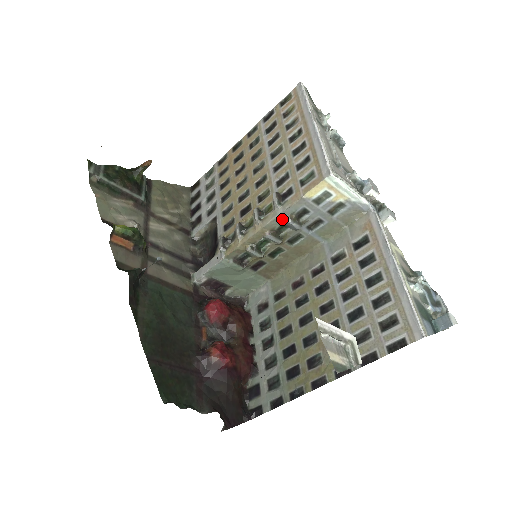
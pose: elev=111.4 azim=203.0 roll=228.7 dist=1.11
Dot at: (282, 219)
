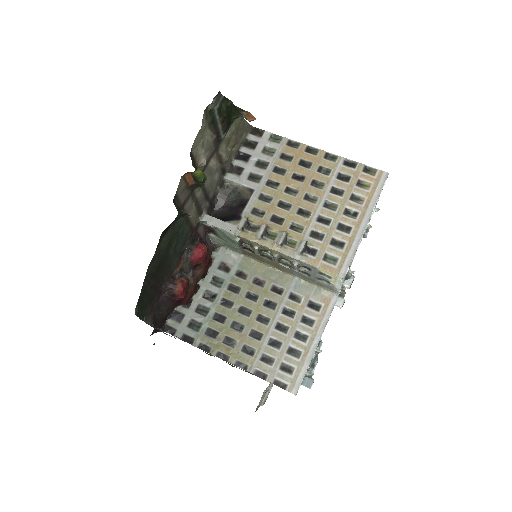
Dot at: (293, 260)
